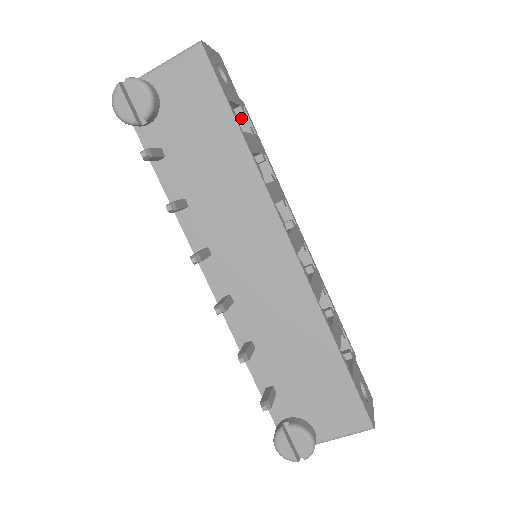
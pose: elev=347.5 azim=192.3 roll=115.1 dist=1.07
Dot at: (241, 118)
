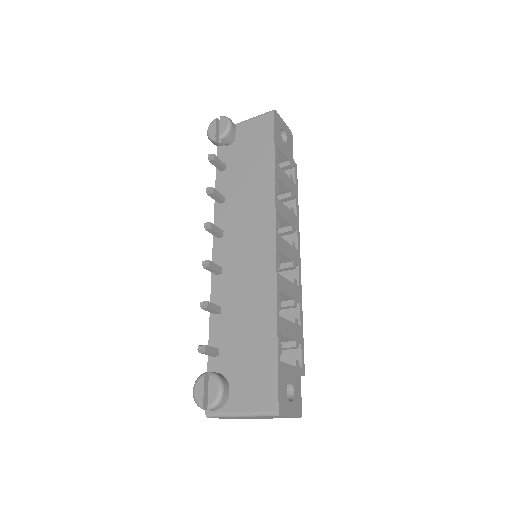
Dot at: (290, 172)
